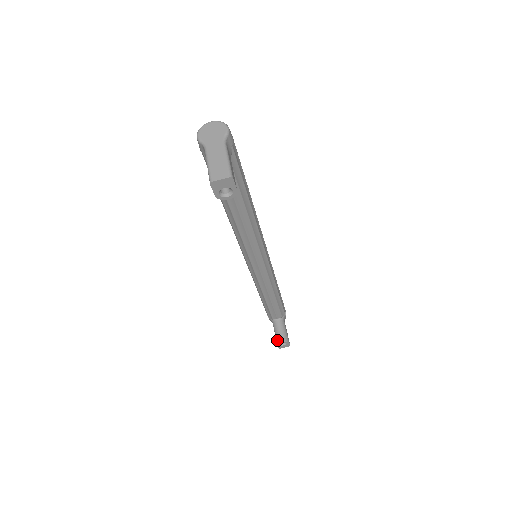
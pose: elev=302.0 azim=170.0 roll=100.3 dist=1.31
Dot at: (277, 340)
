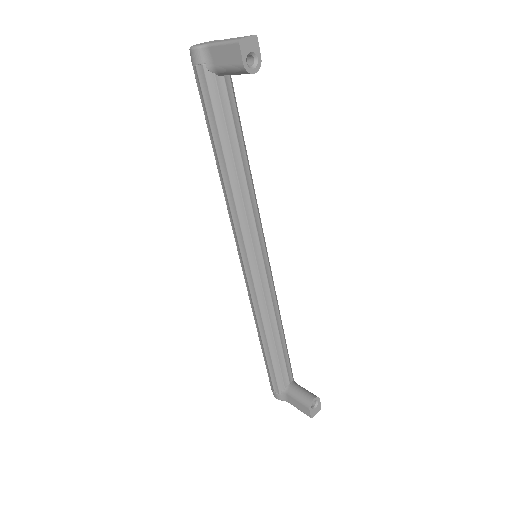
Dot at: (306, 402)
